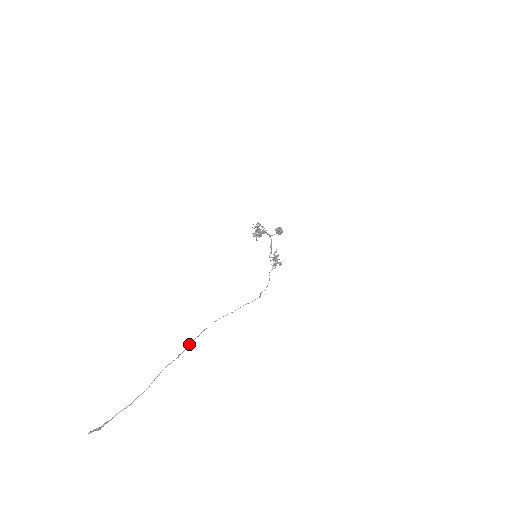
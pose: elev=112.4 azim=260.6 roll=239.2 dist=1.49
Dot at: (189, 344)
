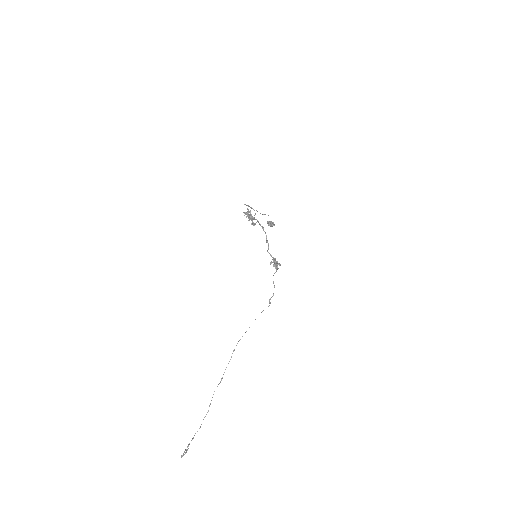
Dot at: occluded
